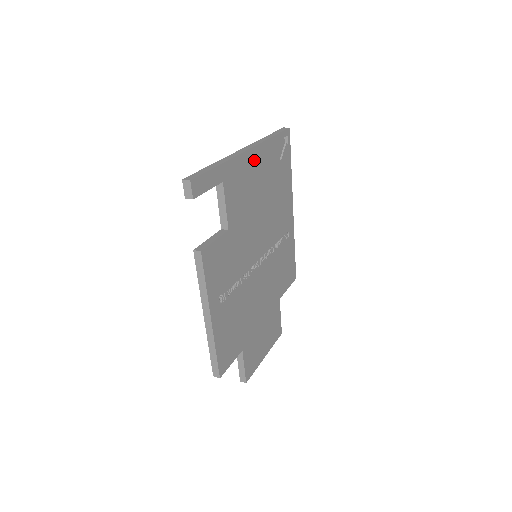
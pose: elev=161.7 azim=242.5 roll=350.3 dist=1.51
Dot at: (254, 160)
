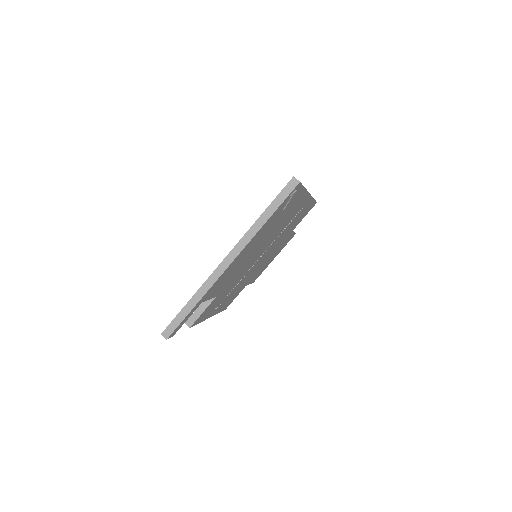
Dot at: (240, 256)
